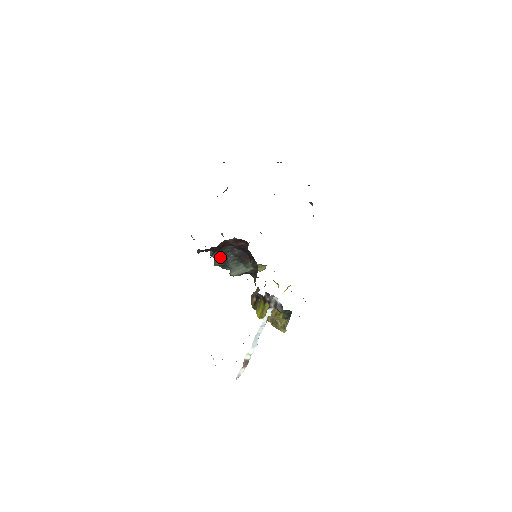
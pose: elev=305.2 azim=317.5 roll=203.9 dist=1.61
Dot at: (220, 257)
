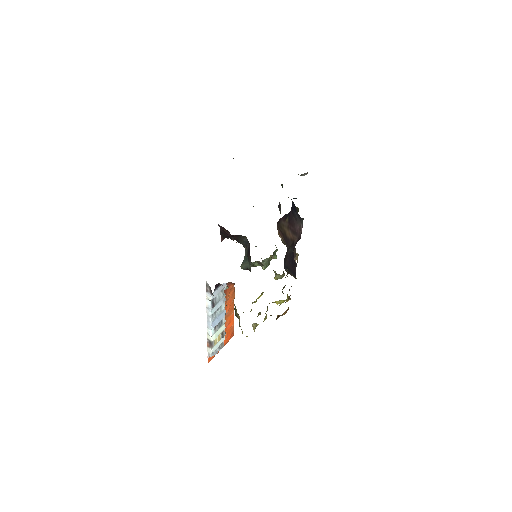
Dot at: occluded
